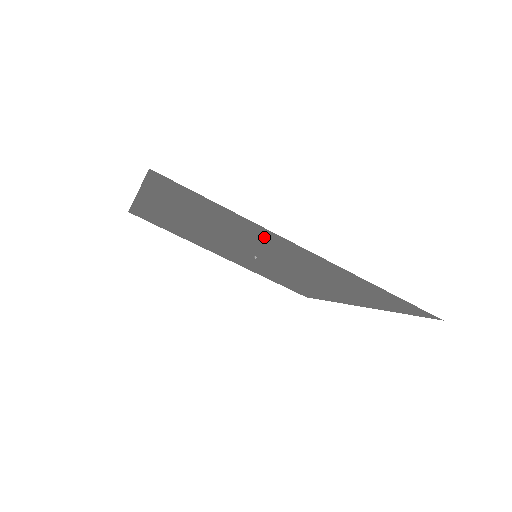
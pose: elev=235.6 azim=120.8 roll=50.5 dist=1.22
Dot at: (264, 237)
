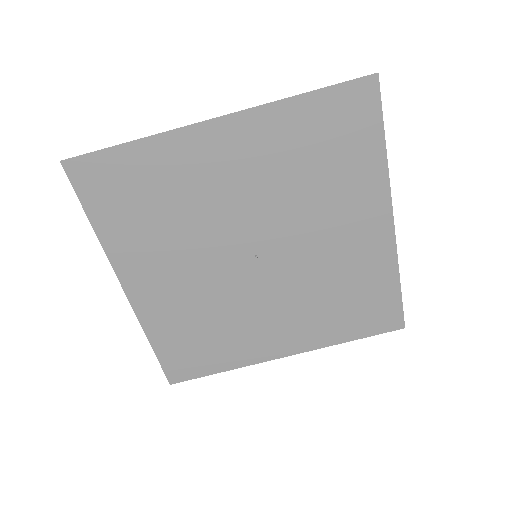
Dot at: (189, 163)
